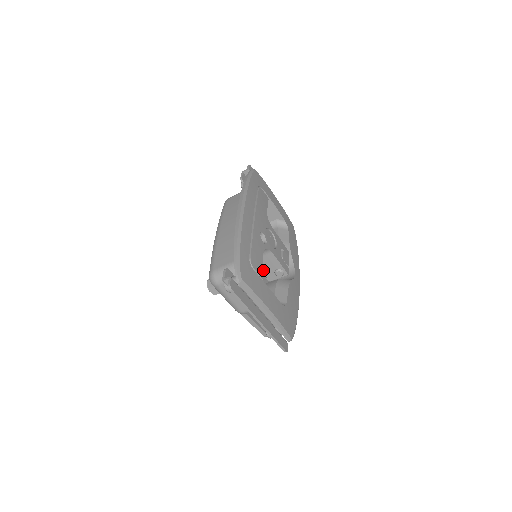
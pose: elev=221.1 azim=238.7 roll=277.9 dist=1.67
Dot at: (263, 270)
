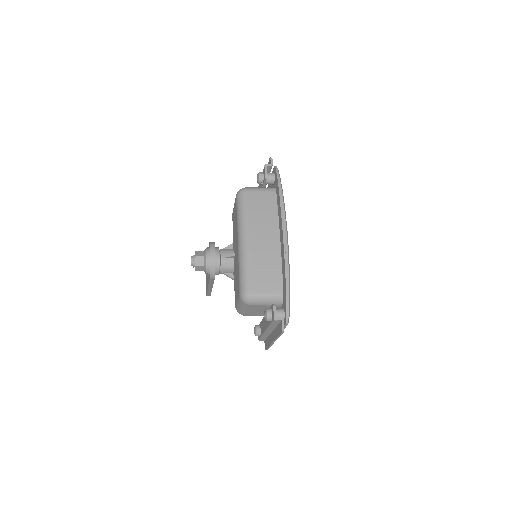
Dot at: occluded
